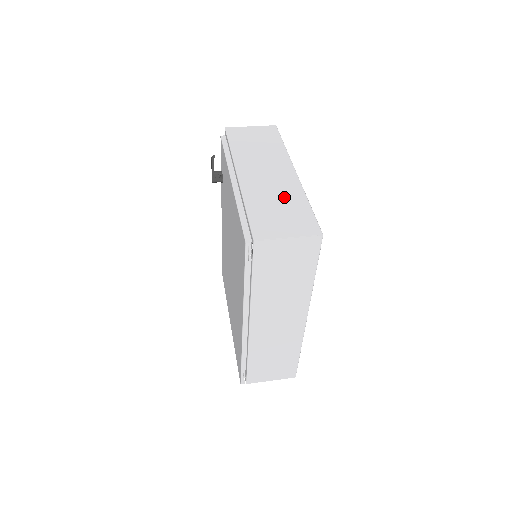
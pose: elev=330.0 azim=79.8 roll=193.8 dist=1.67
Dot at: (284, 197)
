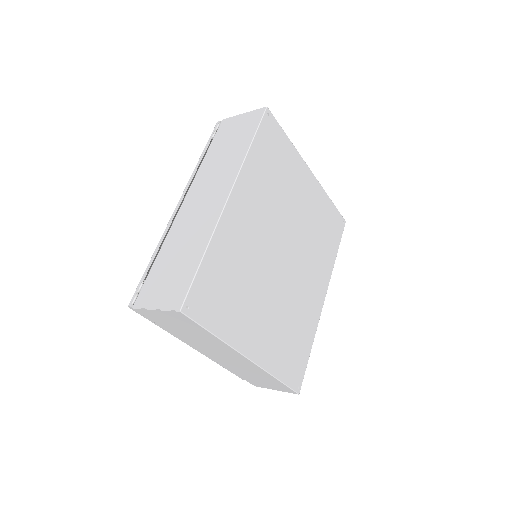
Dot at: occluded
